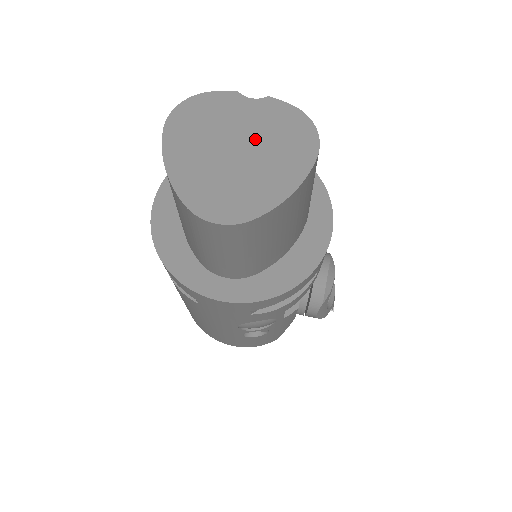
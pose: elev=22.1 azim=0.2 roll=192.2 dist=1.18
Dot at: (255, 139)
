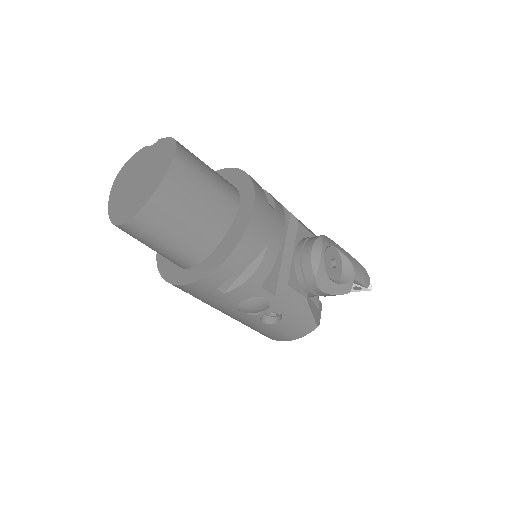
Dot at: (147, 168)
